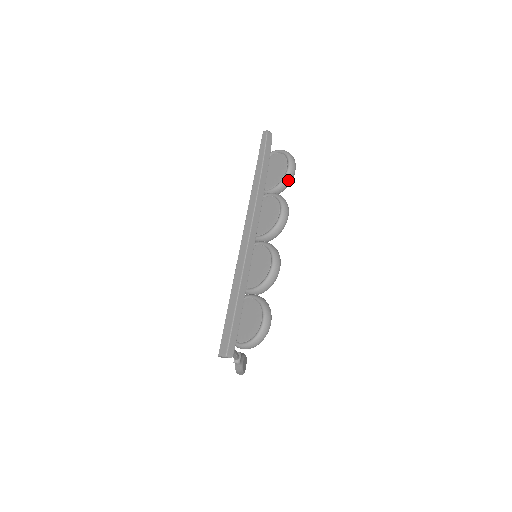
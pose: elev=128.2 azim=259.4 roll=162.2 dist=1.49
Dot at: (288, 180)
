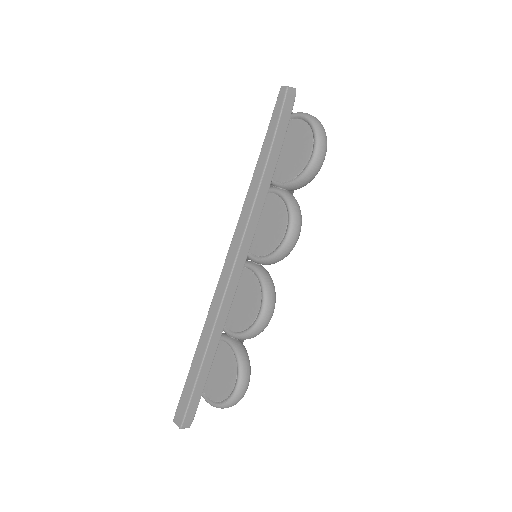
Dot at: (309, 177)
